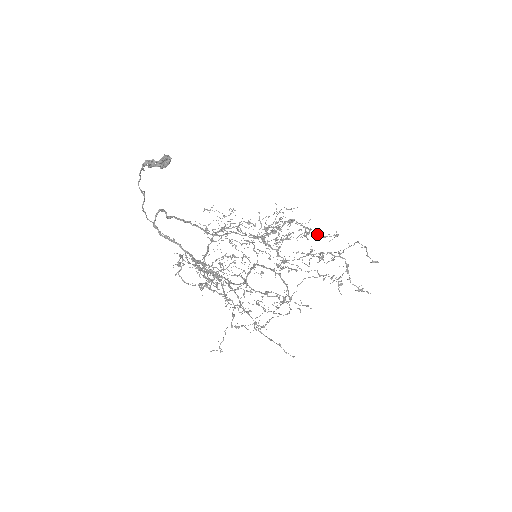
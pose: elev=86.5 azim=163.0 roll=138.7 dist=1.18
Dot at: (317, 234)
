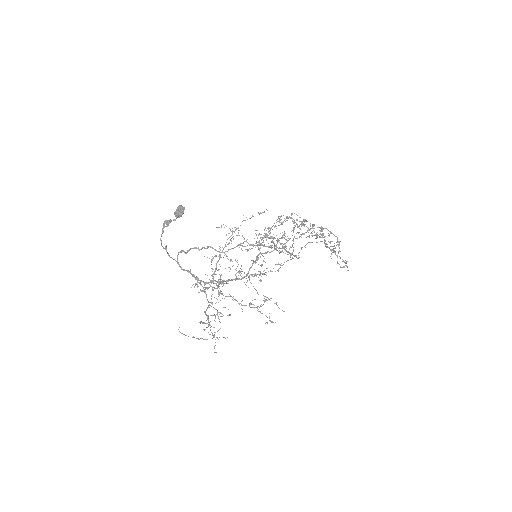
Dot at: occluded
